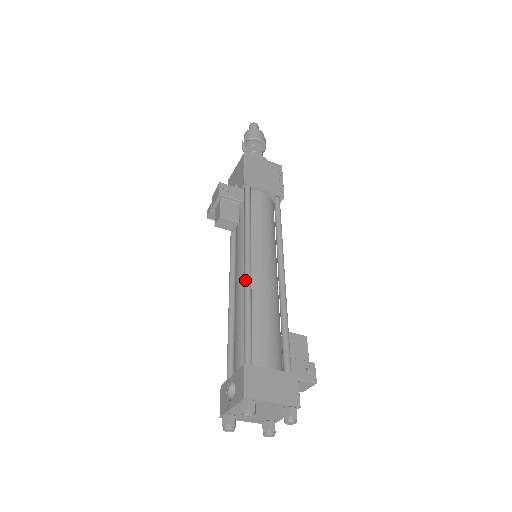
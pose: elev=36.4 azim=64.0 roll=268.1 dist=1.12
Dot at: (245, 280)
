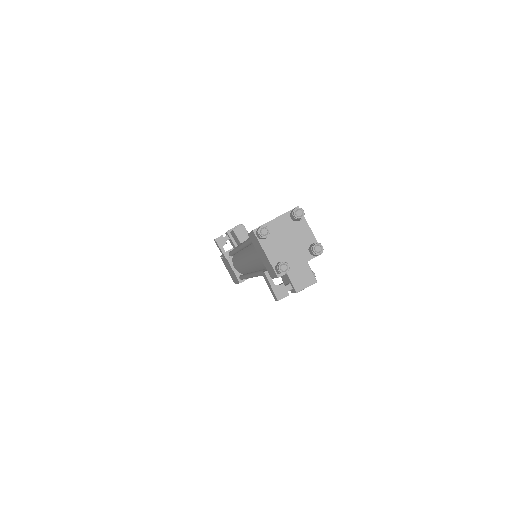
Dot at: occluded
